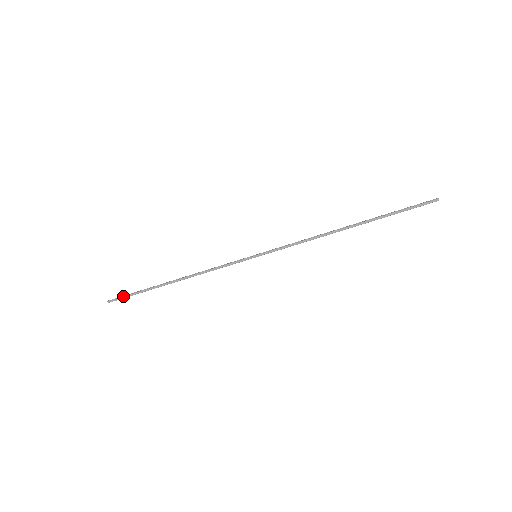
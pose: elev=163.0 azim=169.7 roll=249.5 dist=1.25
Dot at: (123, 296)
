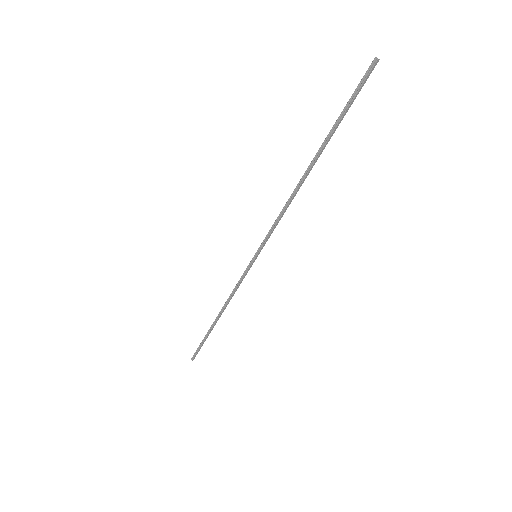
Dot at: (197, 352)
